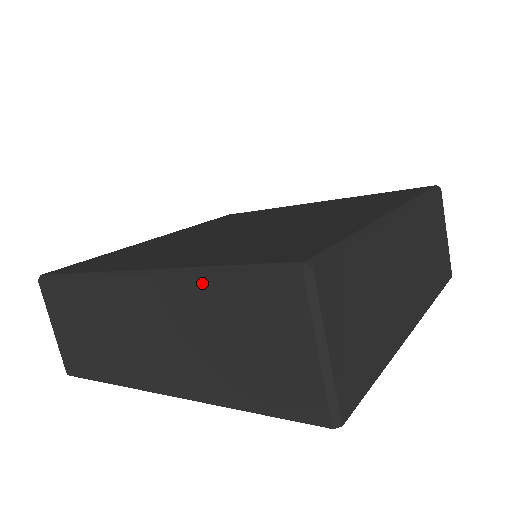
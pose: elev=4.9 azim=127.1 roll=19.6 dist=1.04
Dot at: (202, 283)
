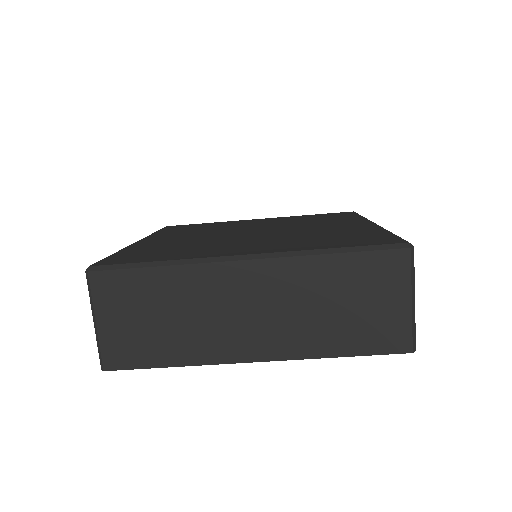
Dot at: (321, 261)
